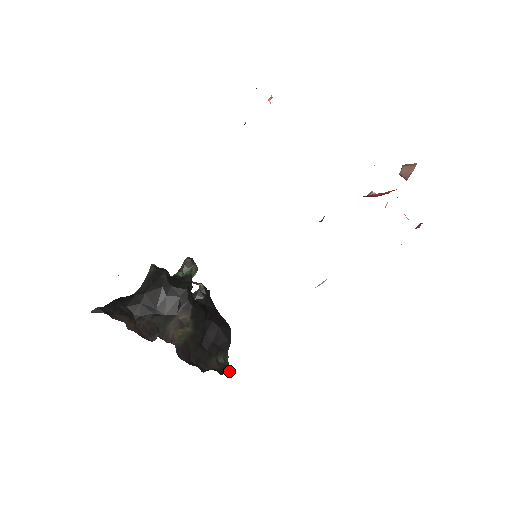
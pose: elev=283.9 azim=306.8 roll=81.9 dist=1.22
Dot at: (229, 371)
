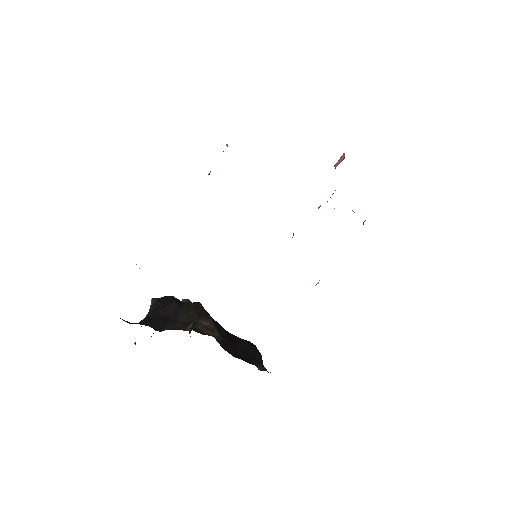
Dot at: occluded
